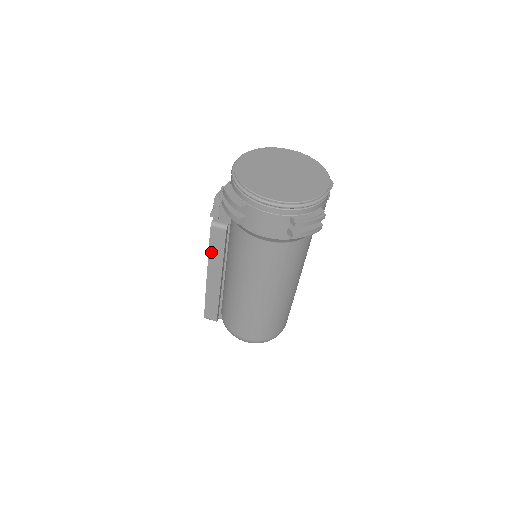
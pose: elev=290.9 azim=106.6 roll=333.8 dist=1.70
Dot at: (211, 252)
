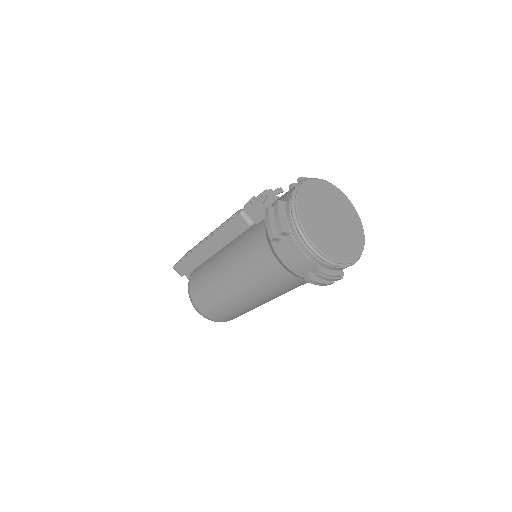
Dot at: (222, 230)
